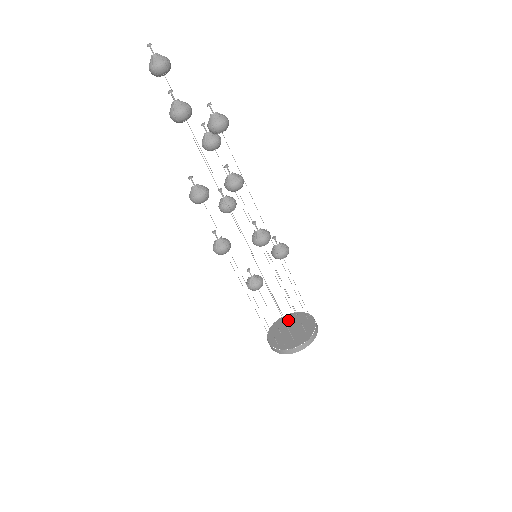
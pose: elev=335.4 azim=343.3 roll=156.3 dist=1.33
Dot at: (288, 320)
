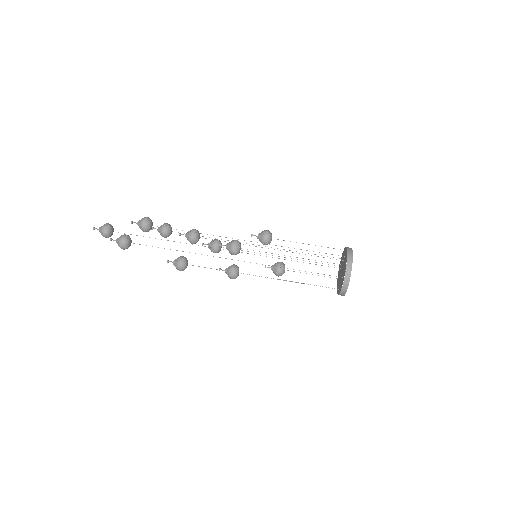
Dot at: (340, 265)
